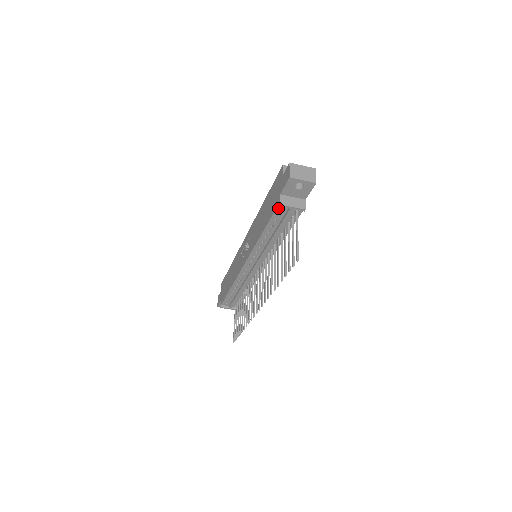
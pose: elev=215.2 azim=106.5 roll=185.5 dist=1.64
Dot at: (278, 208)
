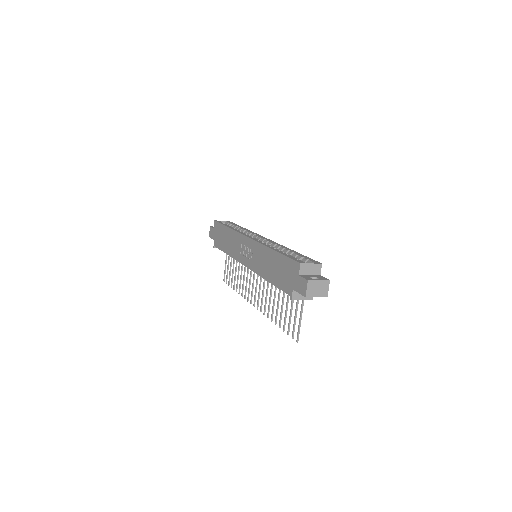
Dot at: (288, 294)
